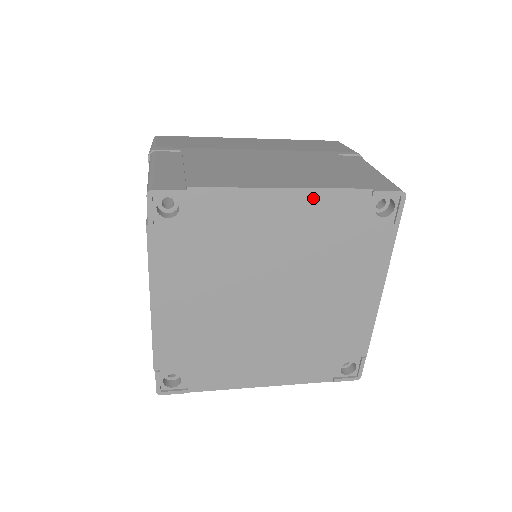
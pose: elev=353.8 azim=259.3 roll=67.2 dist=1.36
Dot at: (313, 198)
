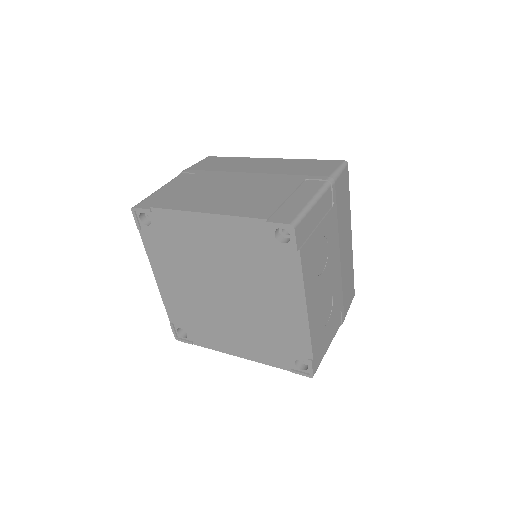
Dot at: (226, 222)
